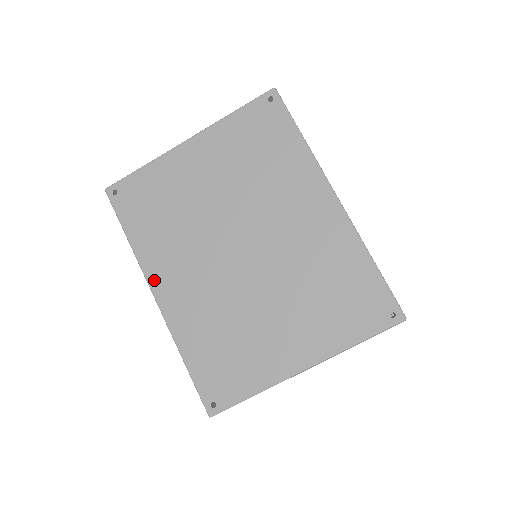
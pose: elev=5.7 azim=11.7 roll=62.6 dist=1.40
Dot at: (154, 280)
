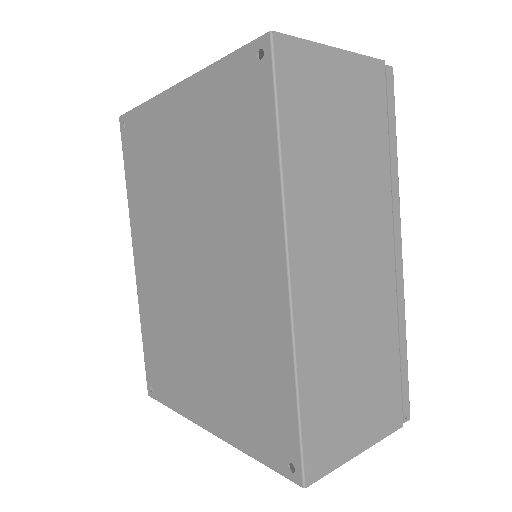
Dot at: (135, 243)
